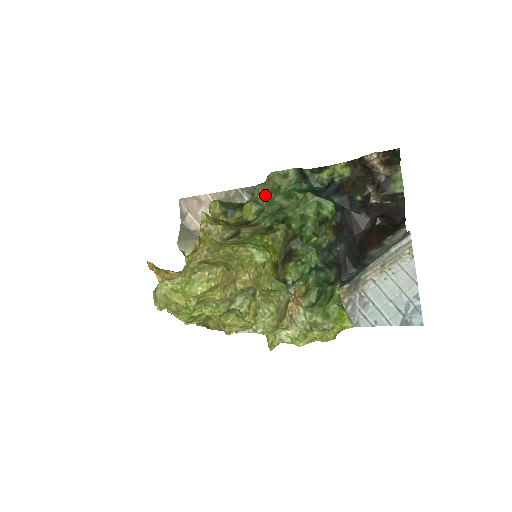
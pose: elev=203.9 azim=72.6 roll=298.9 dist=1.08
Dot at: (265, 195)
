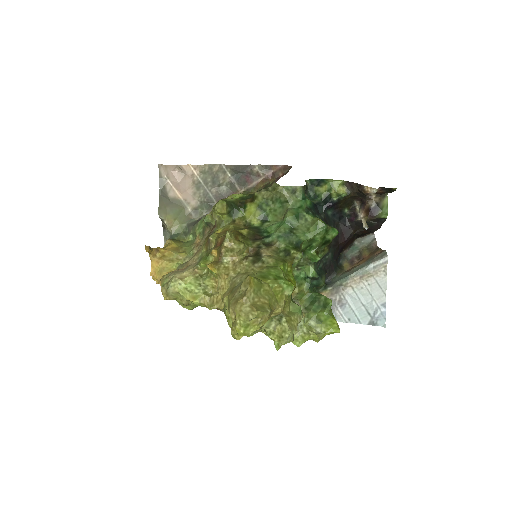
Dot at: (269, 201)
